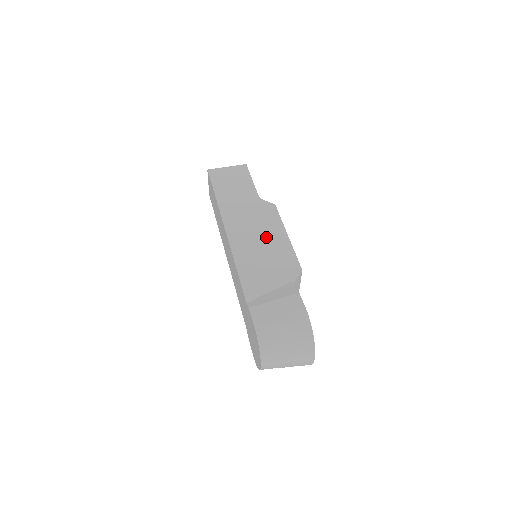
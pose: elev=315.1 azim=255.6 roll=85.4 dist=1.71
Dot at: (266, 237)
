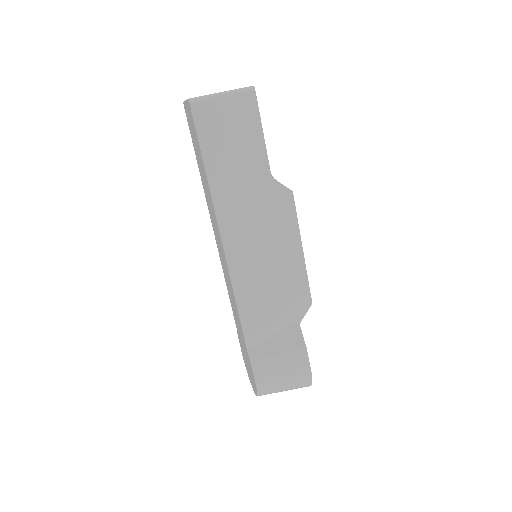
Dot at: (275, 254)
